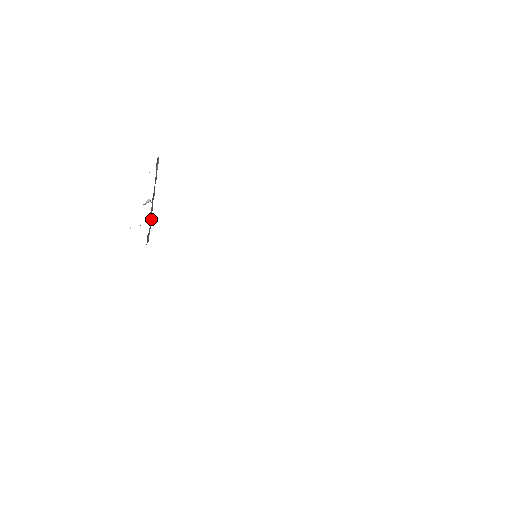
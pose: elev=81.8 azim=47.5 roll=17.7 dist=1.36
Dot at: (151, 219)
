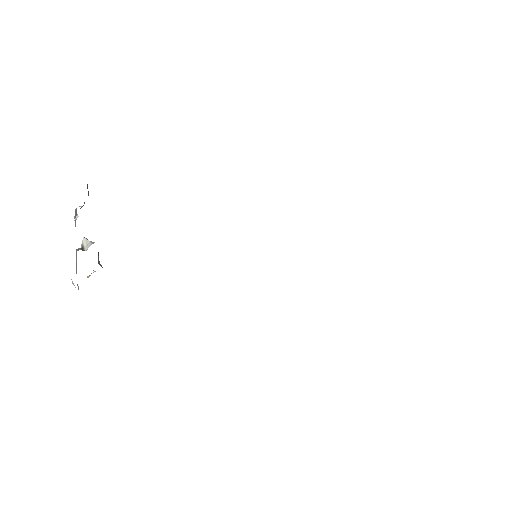
Dot at: (99, 263)
